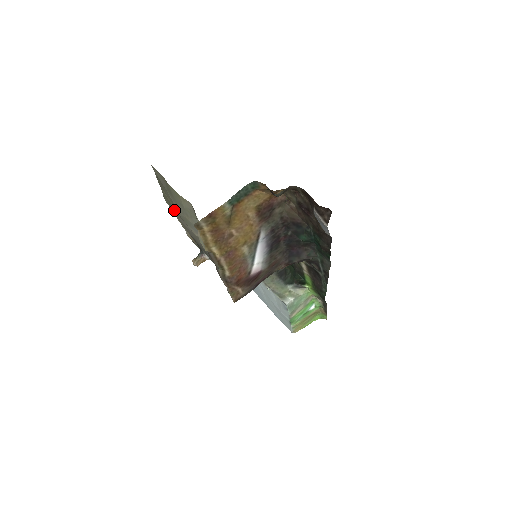
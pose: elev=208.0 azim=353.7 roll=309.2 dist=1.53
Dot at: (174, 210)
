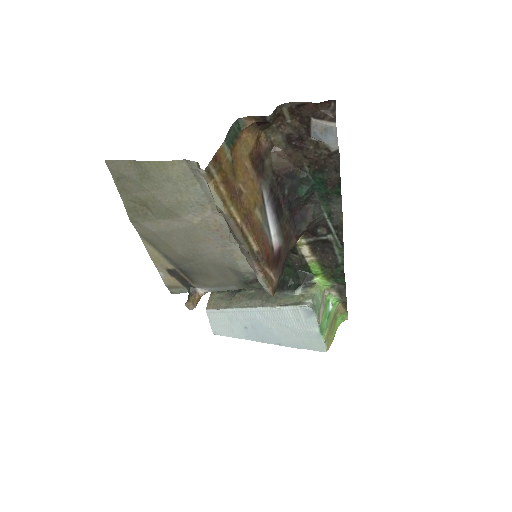
Dot at: (151, 218)
